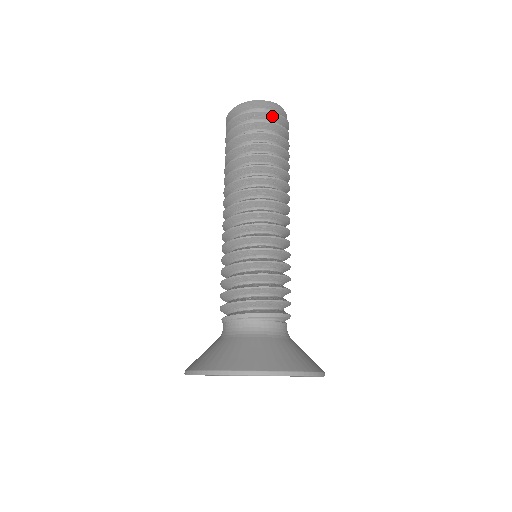
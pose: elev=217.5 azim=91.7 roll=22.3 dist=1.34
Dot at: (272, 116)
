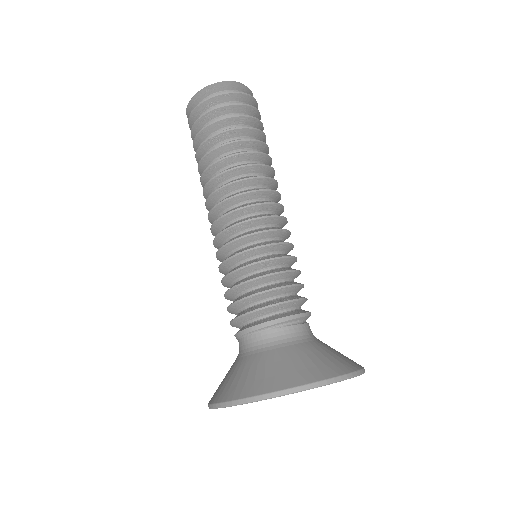
Dot at: (232, 97)
